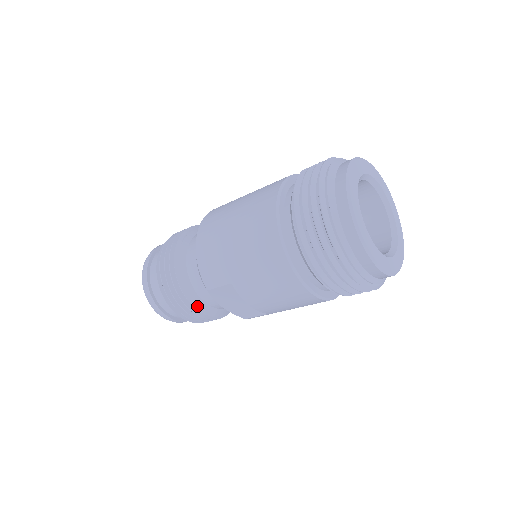
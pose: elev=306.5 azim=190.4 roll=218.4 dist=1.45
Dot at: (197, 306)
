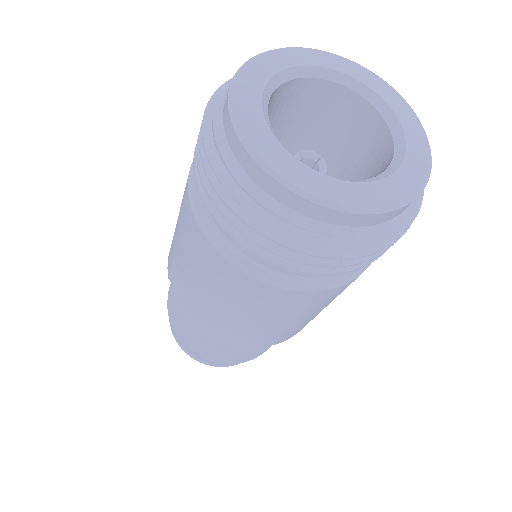
Dot at: (184, 318)
